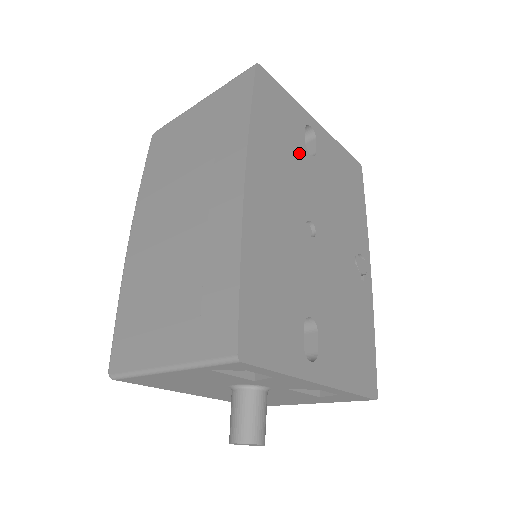
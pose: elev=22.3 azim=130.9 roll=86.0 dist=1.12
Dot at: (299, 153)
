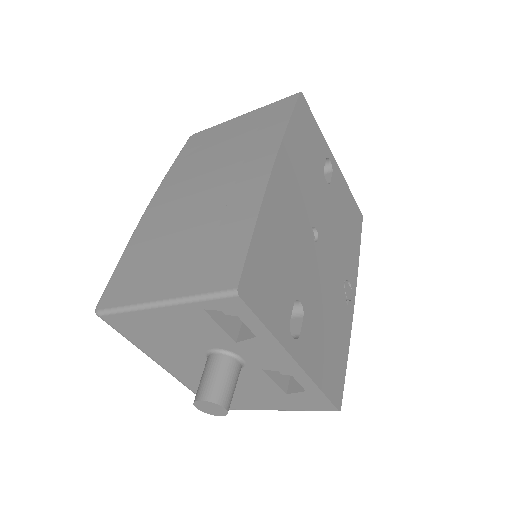
Dot at: (318, 173)
